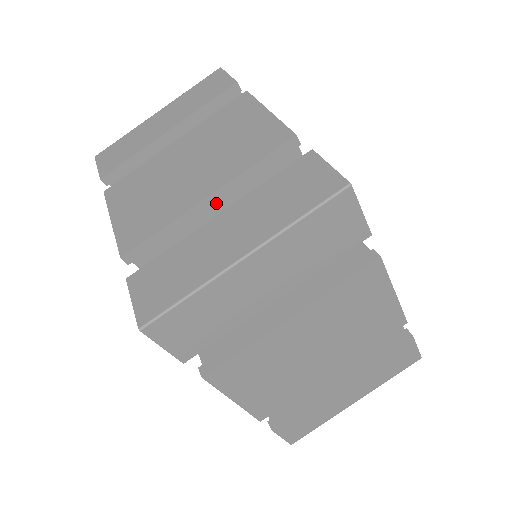
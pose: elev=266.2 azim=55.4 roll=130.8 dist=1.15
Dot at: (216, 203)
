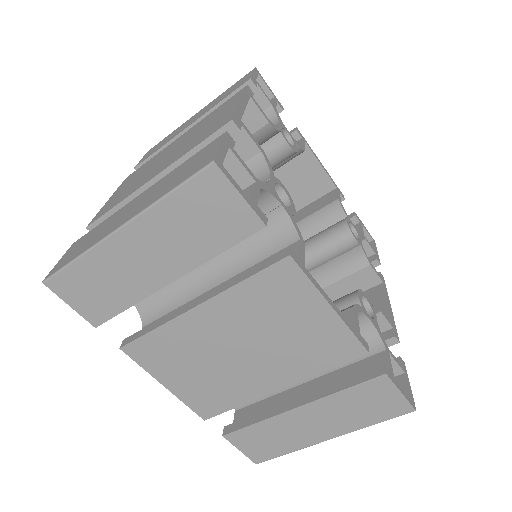
Dot at: occluded
